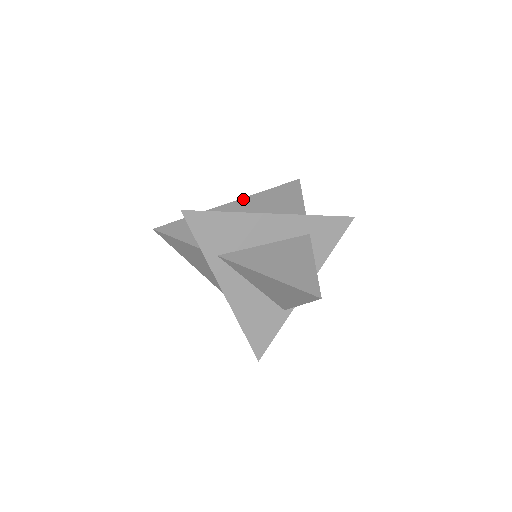
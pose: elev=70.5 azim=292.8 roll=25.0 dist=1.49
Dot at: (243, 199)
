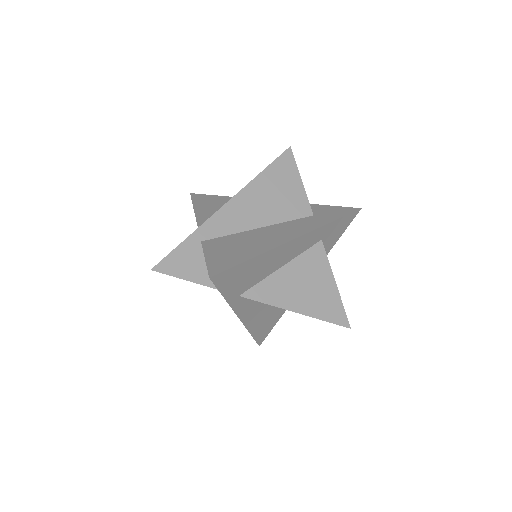
Dot at: (239, 195)
